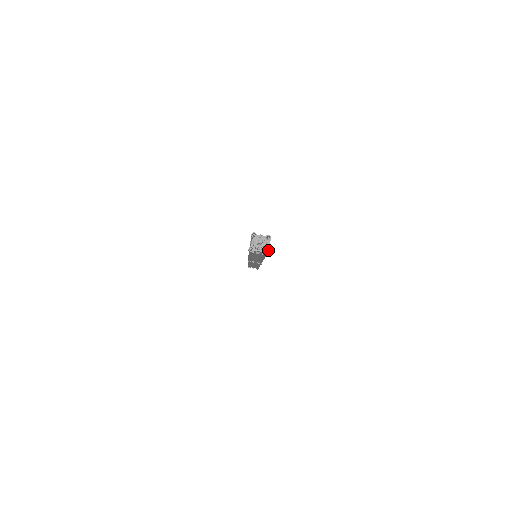
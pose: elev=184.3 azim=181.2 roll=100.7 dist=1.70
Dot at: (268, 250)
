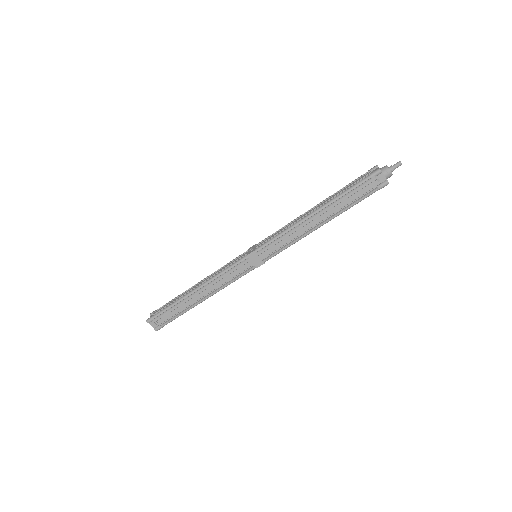
Dot at: occluded
